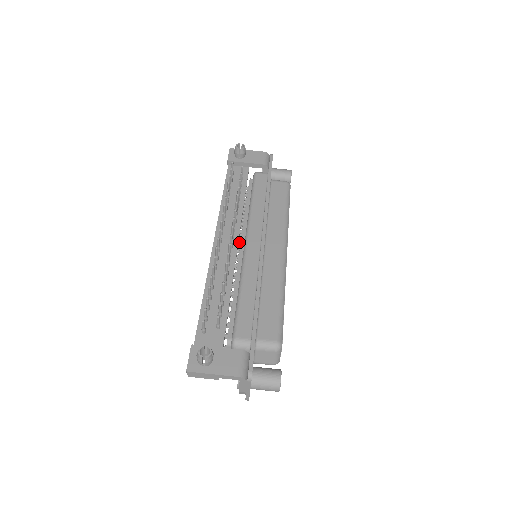
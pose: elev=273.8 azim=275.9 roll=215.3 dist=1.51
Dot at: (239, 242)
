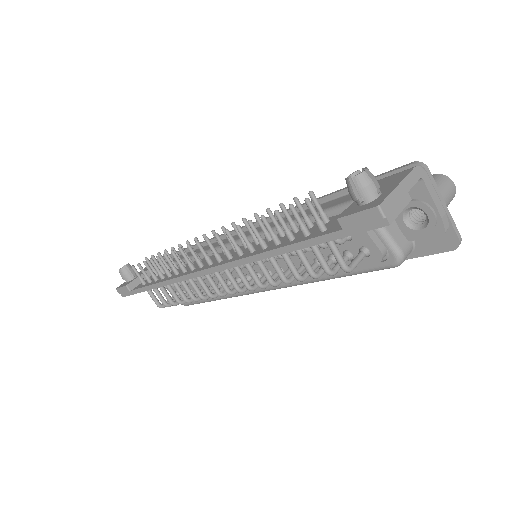
Dot at: occluded
